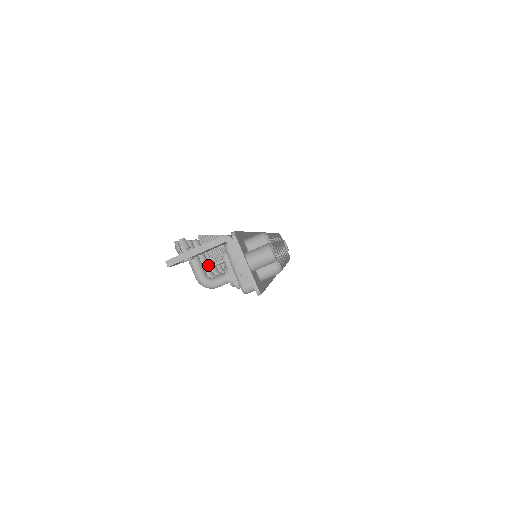
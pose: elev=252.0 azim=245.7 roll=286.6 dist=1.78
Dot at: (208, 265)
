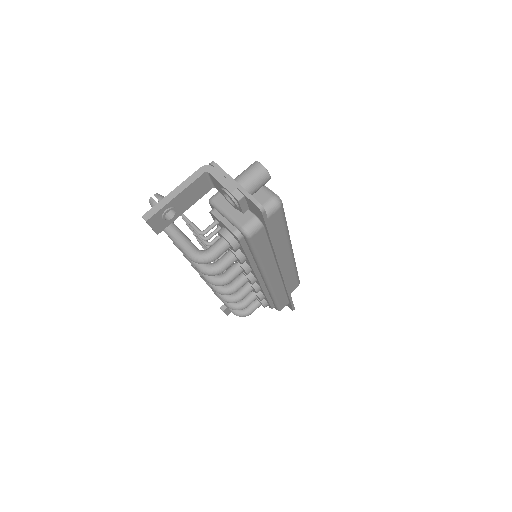
Dot at: occluded
